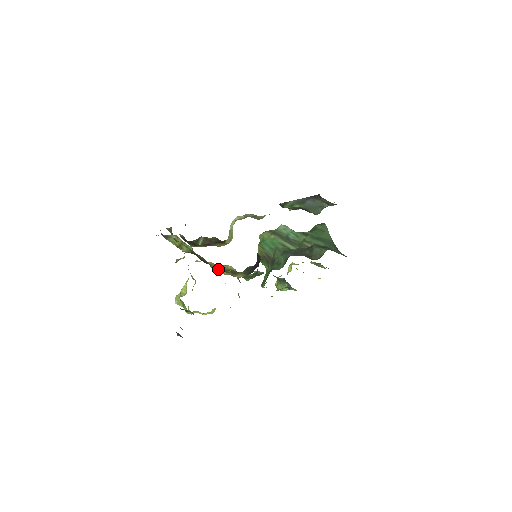
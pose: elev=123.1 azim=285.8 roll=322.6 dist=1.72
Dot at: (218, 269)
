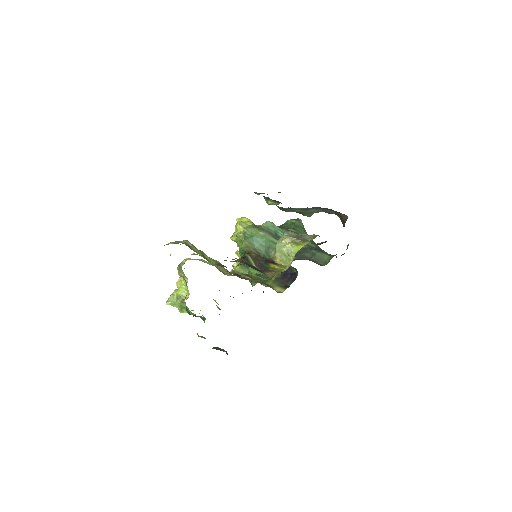
Dot at: (237, 276)
